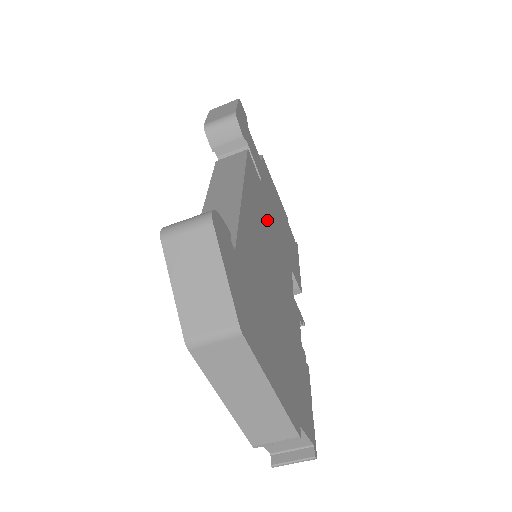
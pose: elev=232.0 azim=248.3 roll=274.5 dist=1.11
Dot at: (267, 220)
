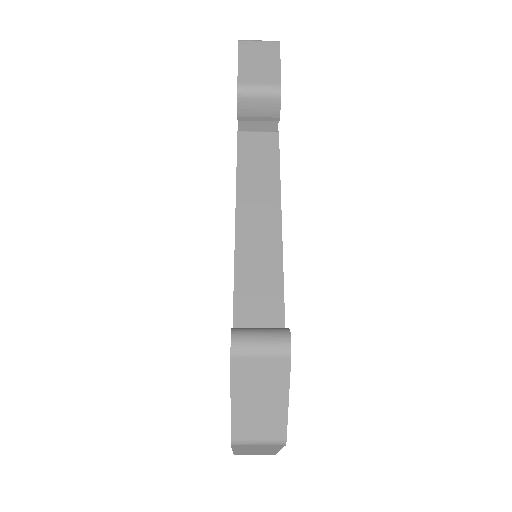
Dot at: occluded
